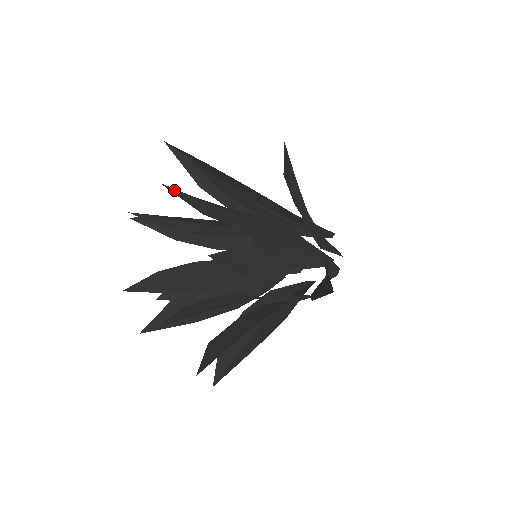
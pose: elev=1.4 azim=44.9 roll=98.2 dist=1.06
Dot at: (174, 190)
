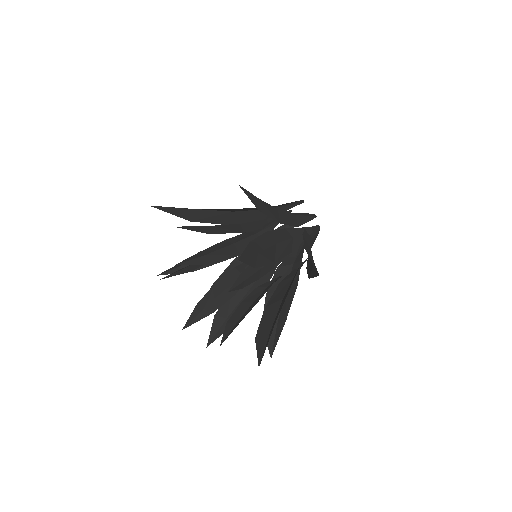
Dot at: (185, 263)
